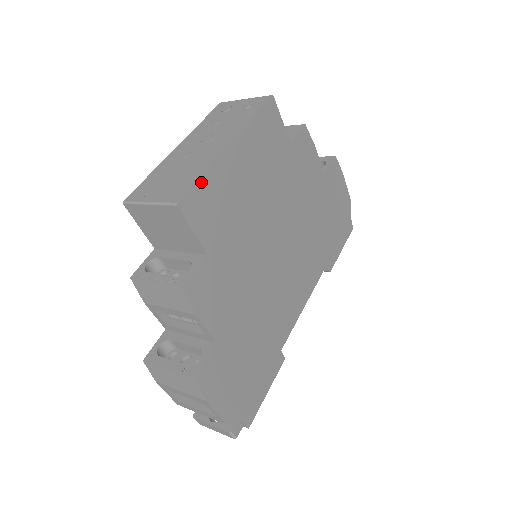
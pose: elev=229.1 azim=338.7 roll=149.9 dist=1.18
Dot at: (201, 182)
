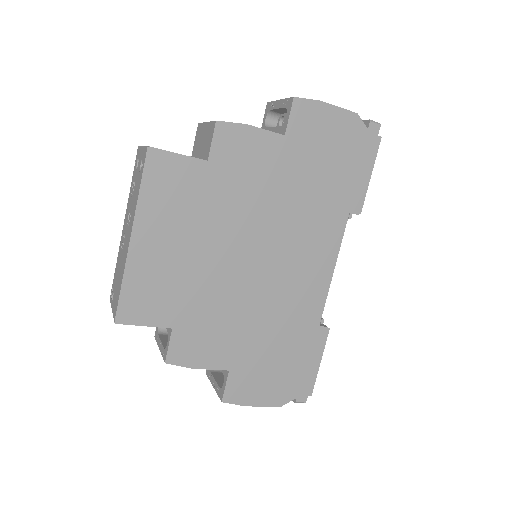
Dot at: (125, 291)
